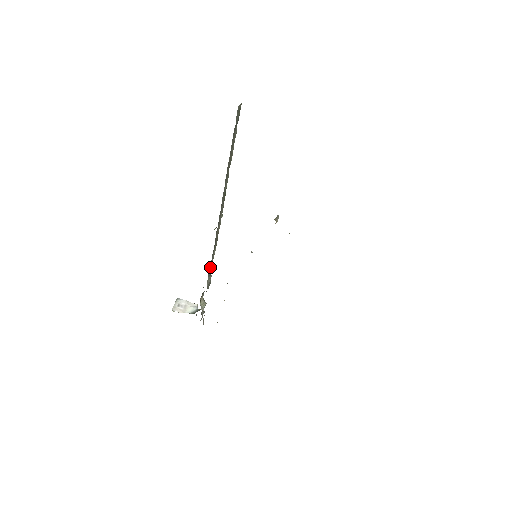
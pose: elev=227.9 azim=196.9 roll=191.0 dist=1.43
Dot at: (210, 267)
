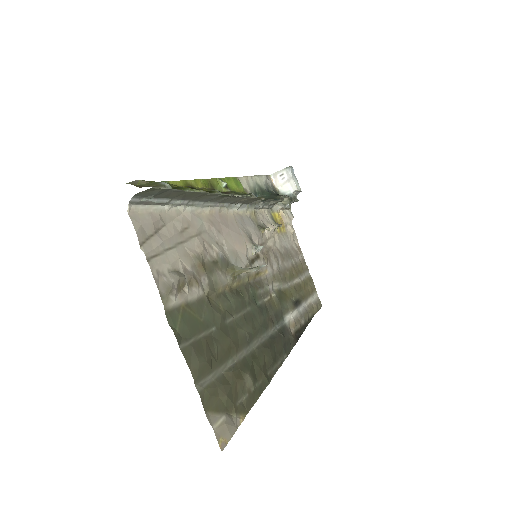
Dot at: occluded
